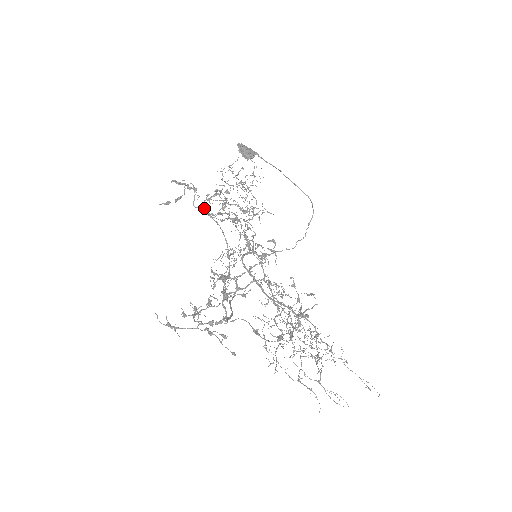
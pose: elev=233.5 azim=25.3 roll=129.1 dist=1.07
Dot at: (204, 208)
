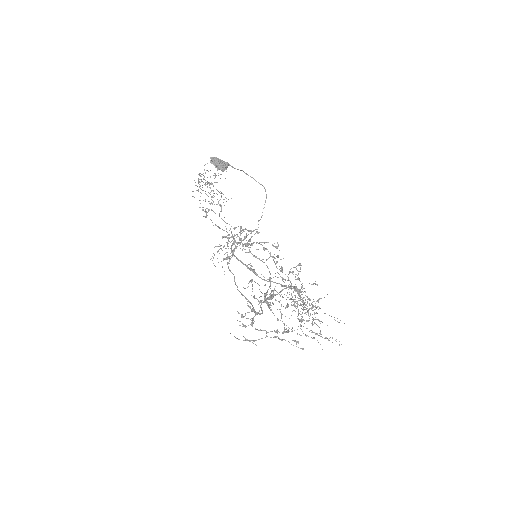
Dot at: (250, 252)
